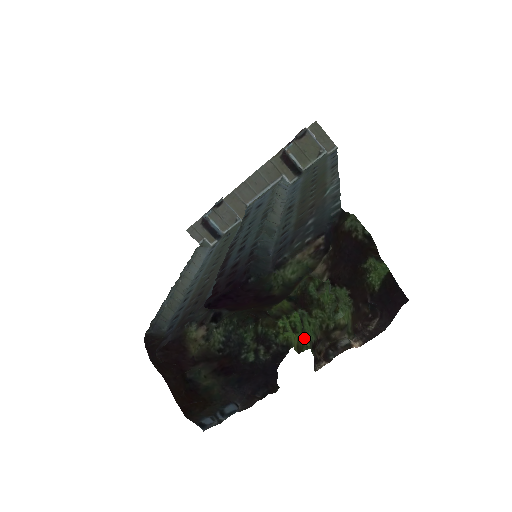
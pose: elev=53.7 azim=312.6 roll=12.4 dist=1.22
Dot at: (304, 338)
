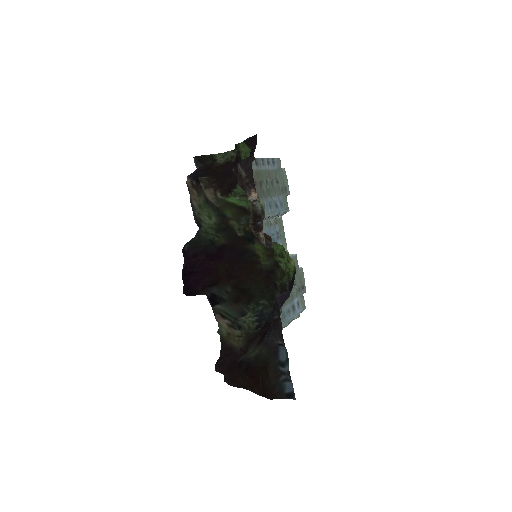
Dot at: occluded
